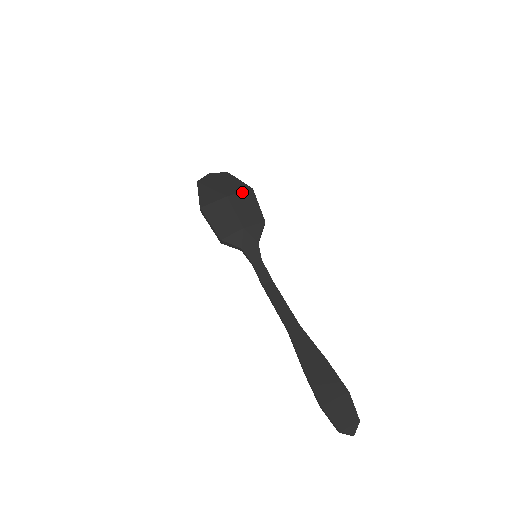
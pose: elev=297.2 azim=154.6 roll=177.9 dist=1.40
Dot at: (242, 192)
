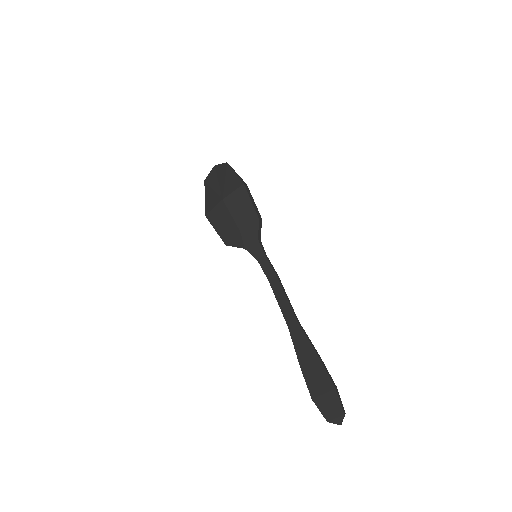
Dot at: (235, 191)
